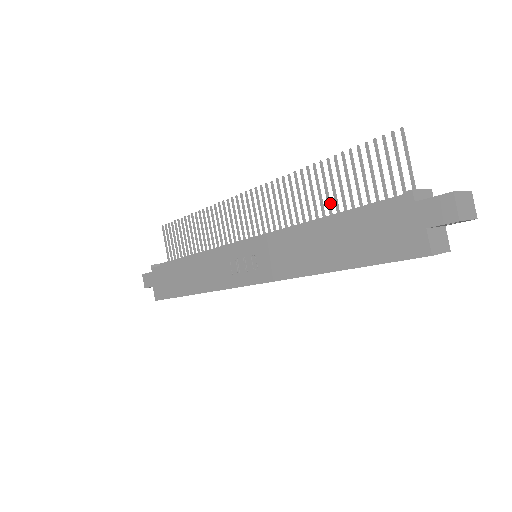
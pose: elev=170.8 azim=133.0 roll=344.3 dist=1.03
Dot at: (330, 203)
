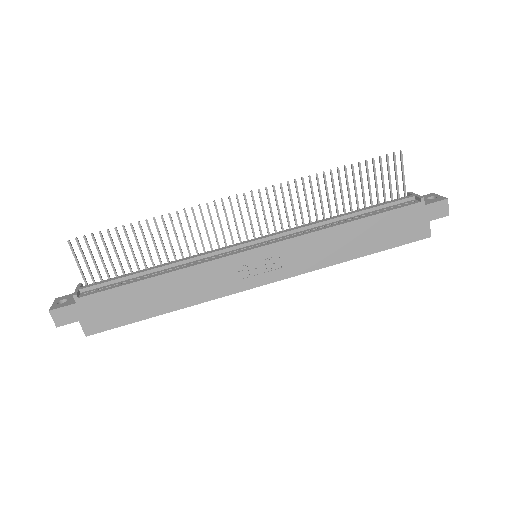
Dot at: (337, 204)
